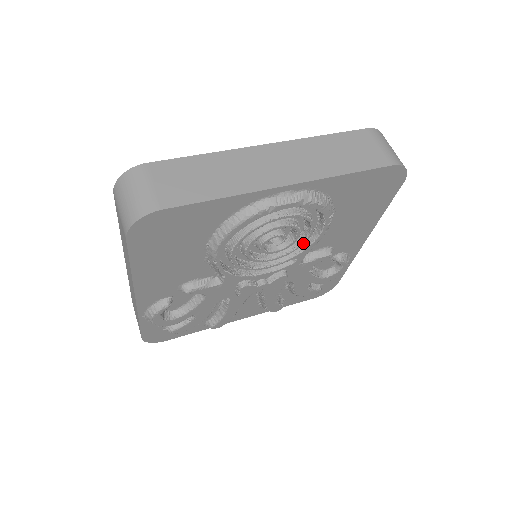
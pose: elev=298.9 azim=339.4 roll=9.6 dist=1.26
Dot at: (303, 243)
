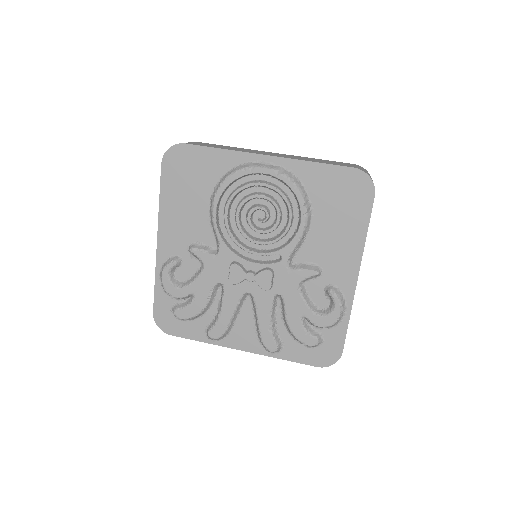
Dot at: (285, 232)
